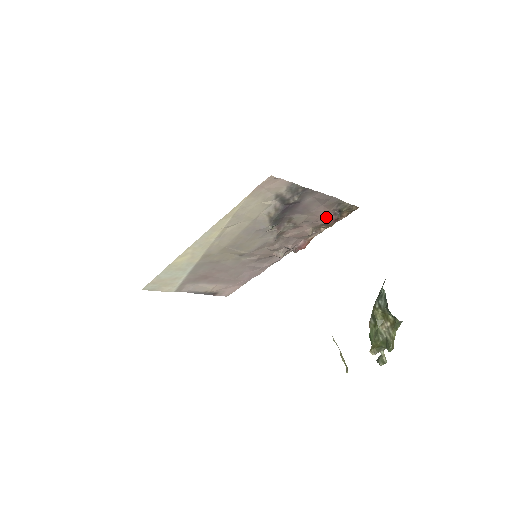
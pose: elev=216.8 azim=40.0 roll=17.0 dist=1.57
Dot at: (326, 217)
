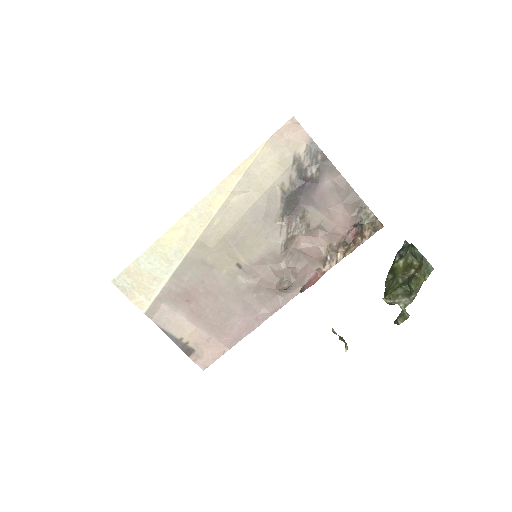
Dot at: (345, 231)
